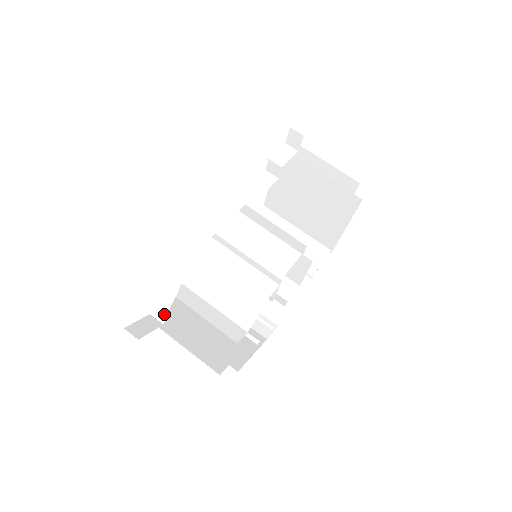
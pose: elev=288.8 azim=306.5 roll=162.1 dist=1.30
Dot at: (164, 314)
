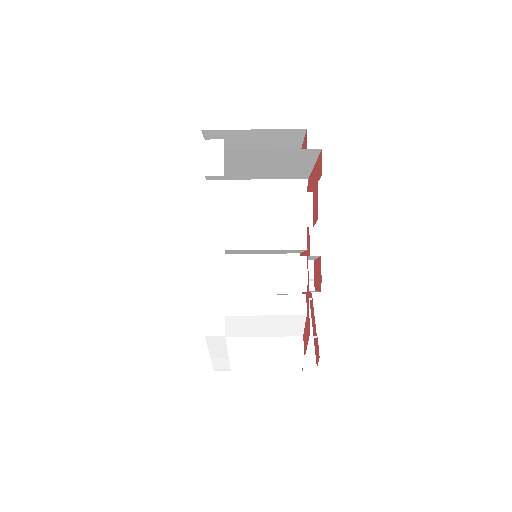
Dot at: occluded
